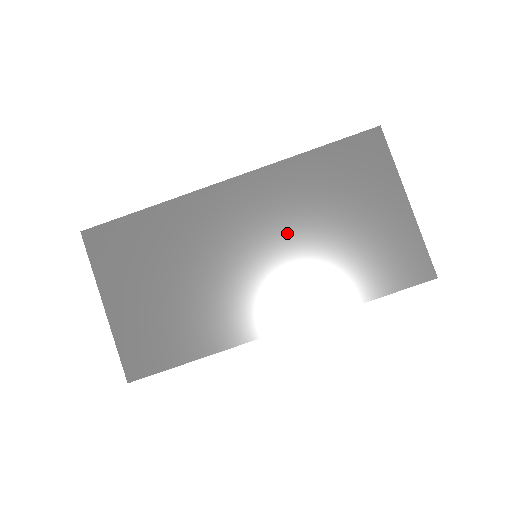
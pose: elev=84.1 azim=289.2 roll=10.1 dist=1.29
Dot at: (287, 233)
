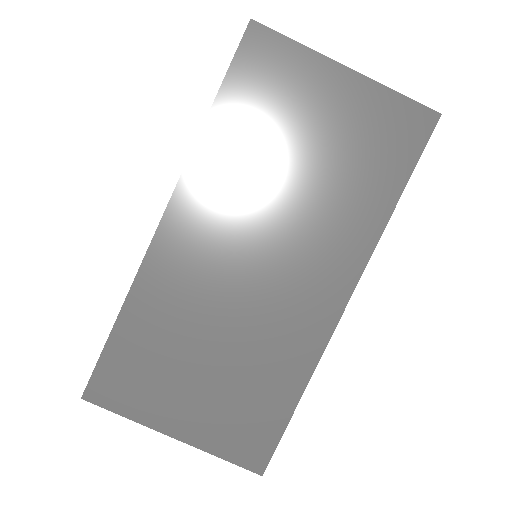
Dot at: (267, 211)
